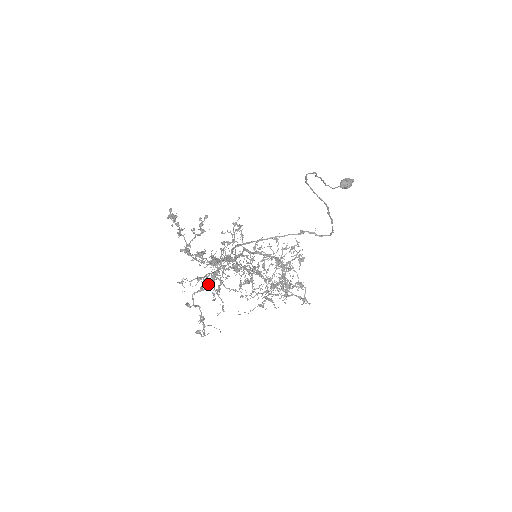
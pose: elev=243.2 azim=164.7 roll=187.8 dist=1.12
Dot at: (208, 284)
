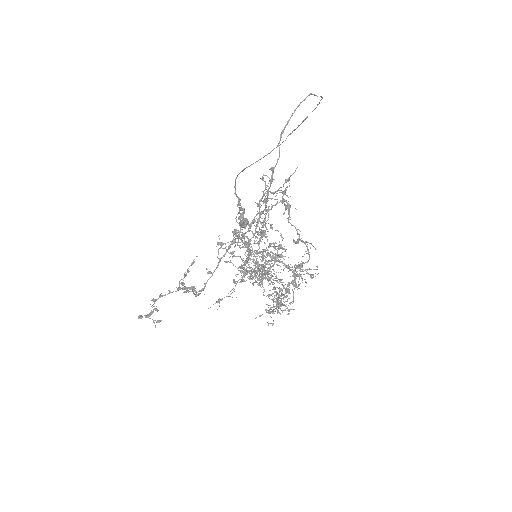
Dot at: (282, 192)
